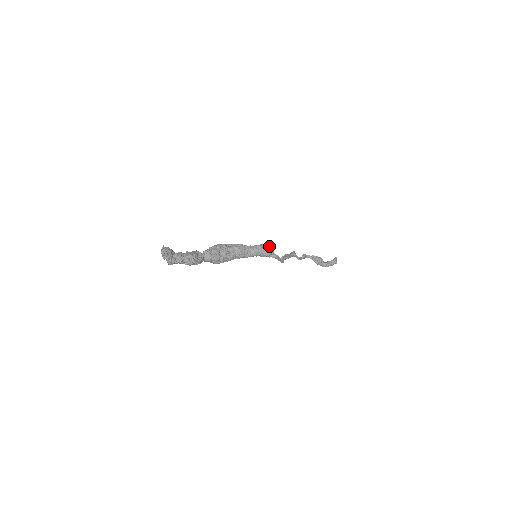
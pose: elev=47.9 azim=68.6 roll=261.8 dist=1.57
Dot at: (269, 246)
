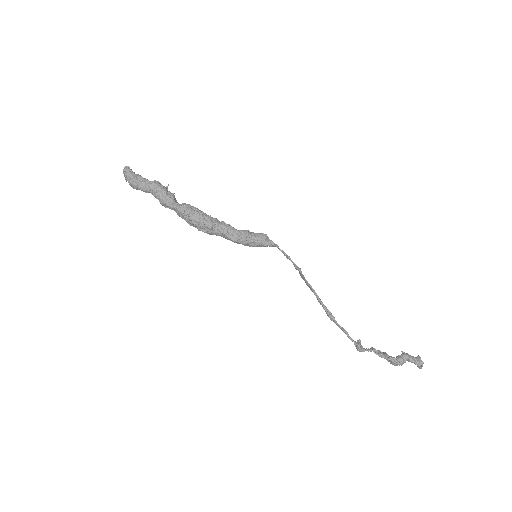
Dot at: occluded
